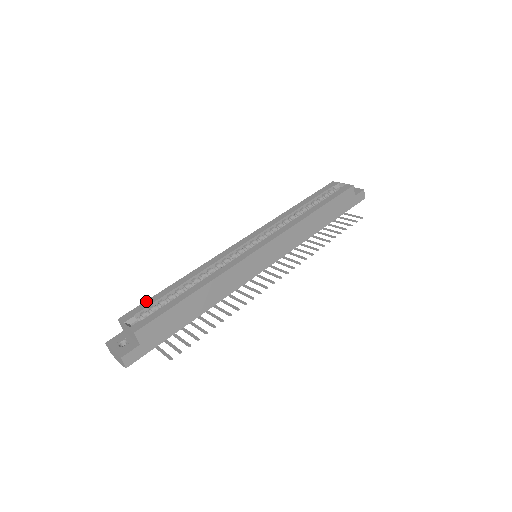
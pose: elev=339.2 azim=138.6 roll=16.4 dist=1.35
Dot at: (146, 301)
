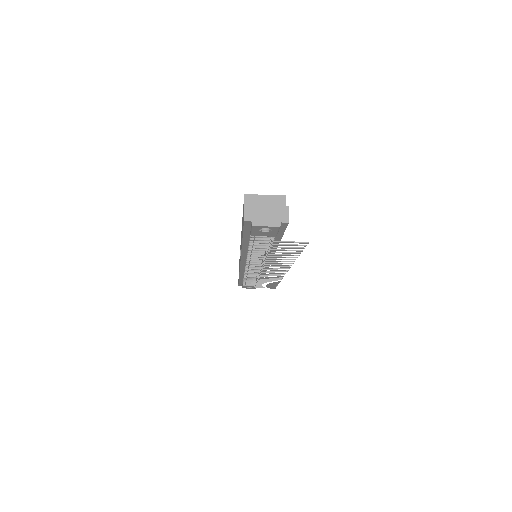
Dot at: occluded
